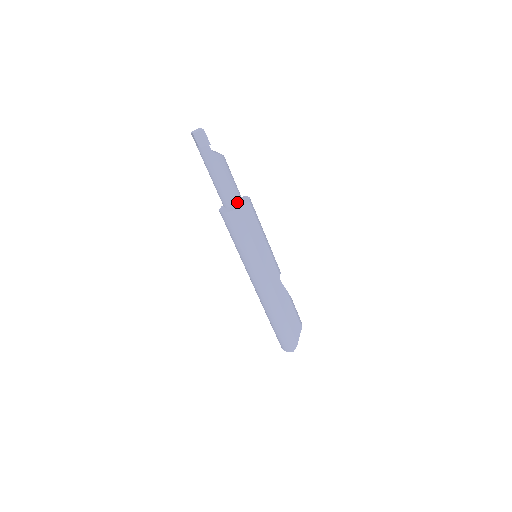
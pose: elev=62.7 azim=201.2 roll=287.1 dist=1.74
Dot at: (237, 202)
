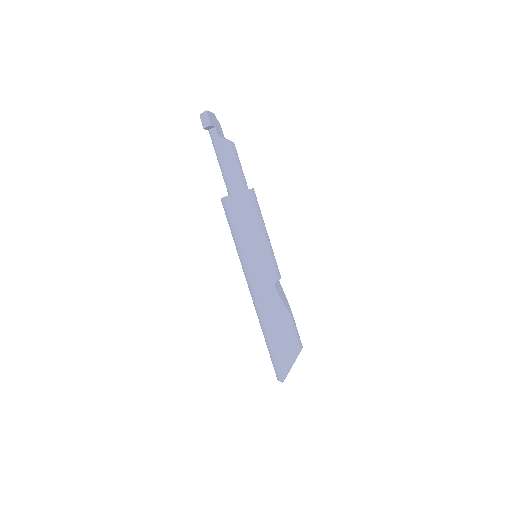
Dot at: (238, 191)
